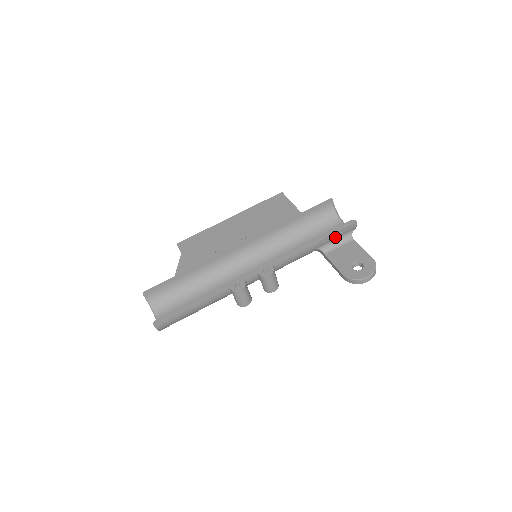
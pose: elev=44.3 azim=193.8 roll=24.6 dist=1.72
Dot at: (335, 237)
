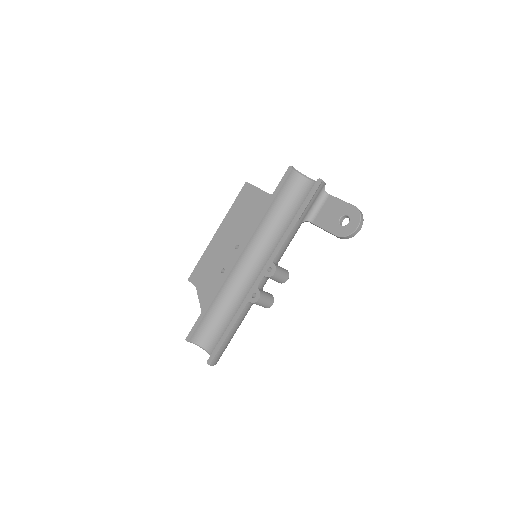
Dot at: (312, 204)
